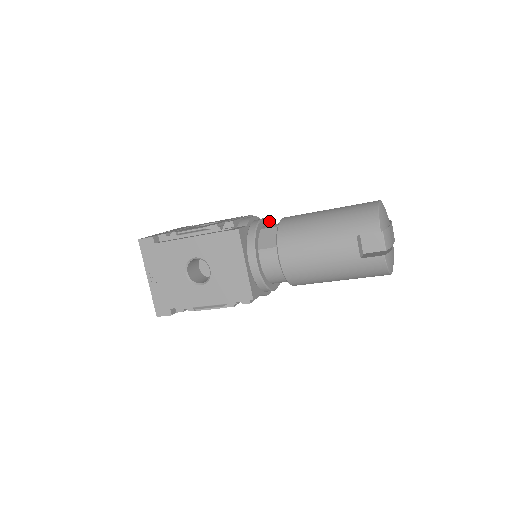
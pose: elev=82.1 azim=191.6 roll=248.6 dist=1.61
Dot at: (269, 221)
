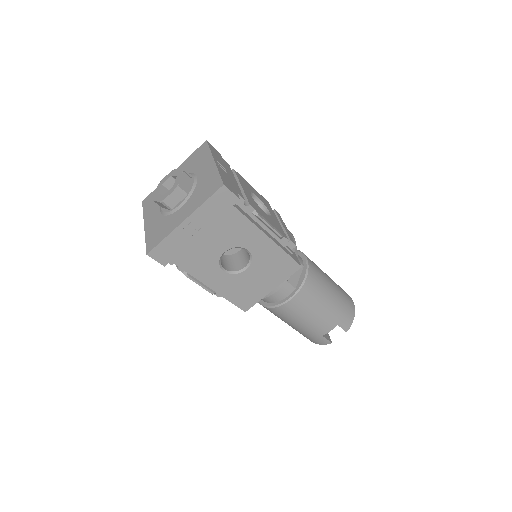
Dot at: occluded
